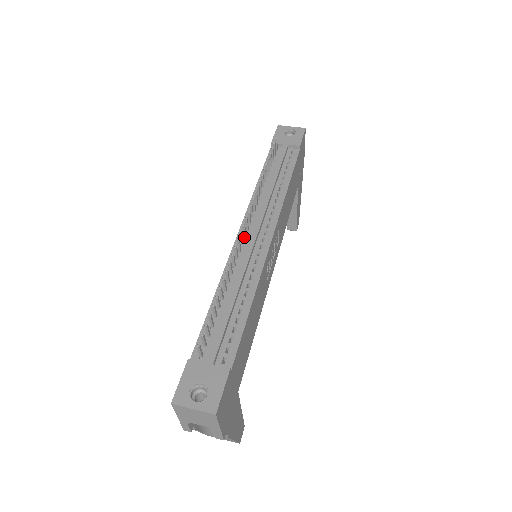
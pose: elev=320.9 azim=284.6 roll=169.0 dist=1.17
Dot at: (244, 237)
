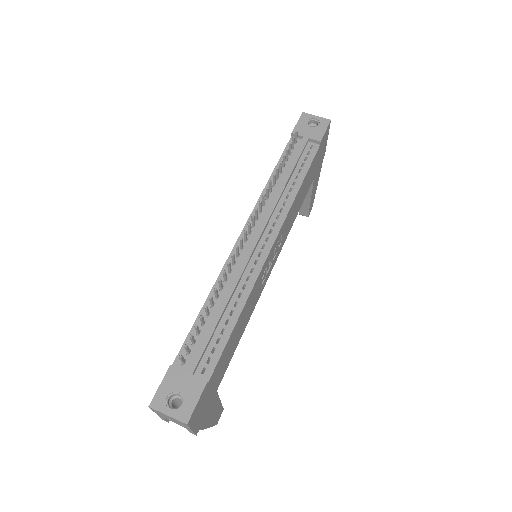
Dot at: (245, 241)
